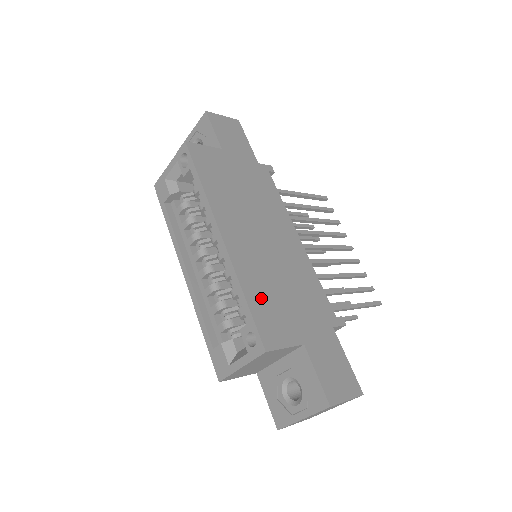
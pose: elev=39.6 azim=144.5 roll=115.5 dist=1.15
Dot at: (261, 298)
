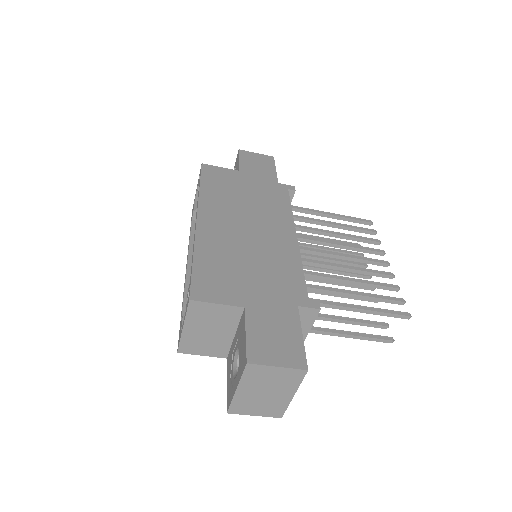
Dot at: (212, 264)
